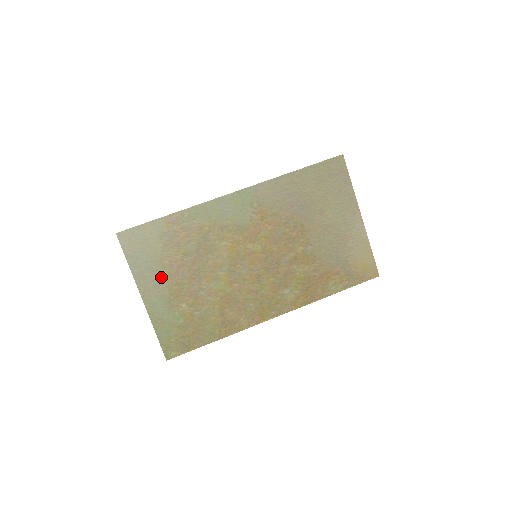
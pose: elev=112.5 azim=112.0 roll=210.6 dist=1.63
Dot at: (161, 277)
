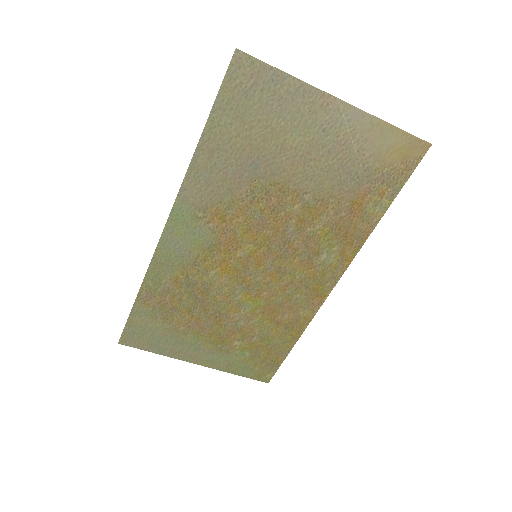
Dot at: (192, 341)
